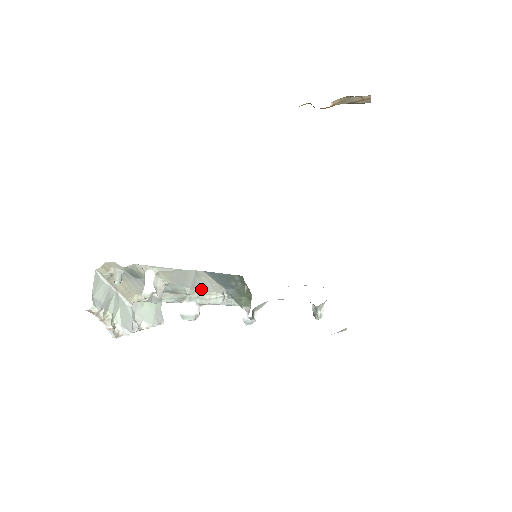
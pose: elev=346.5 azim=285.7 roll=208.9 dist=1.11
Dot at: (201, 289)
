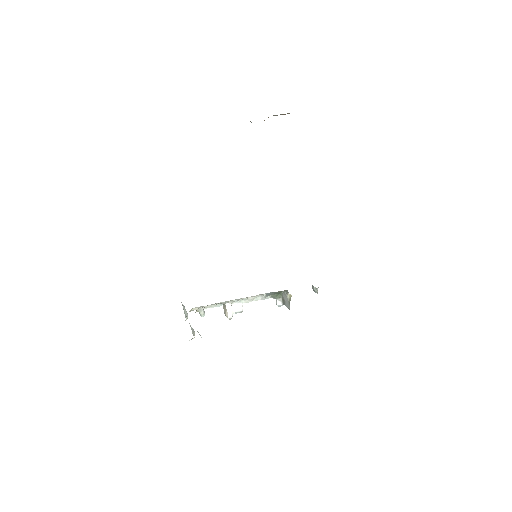
Dot at: occluded
